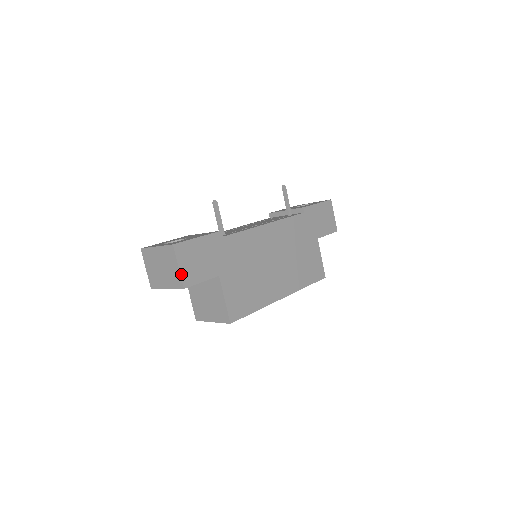
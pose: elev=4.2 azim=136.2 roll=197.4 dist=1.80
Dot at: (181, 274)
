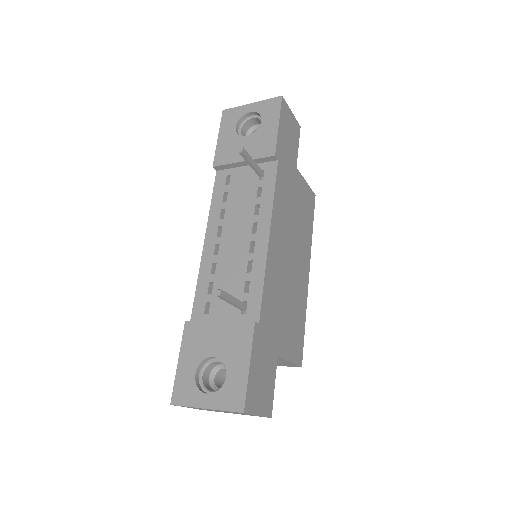
Dot at: (263, 415)
